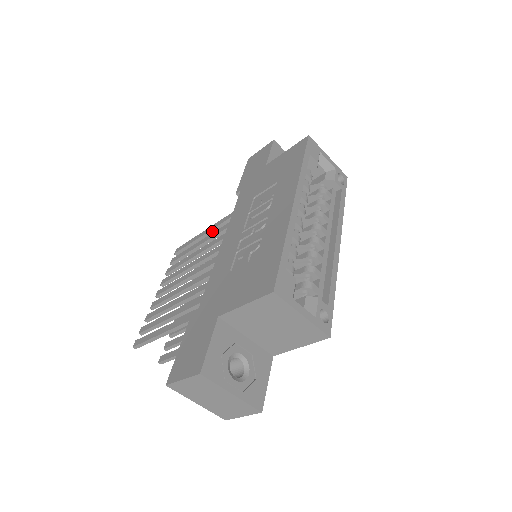
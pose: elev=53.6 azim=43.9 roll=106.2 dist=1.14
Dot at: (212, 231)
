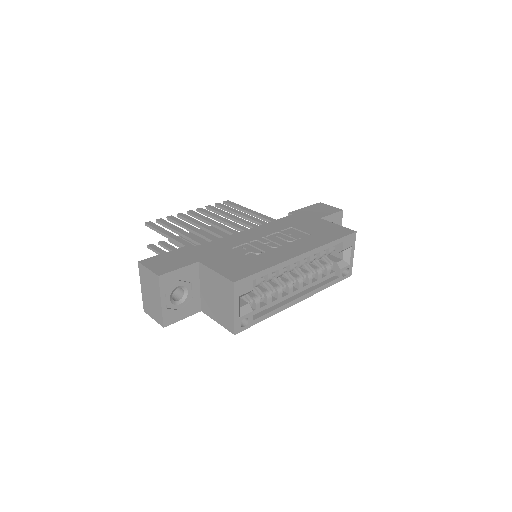
Dot at: (255, 215)
